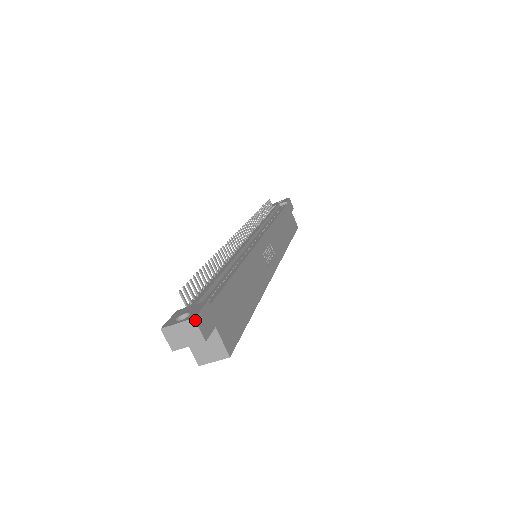
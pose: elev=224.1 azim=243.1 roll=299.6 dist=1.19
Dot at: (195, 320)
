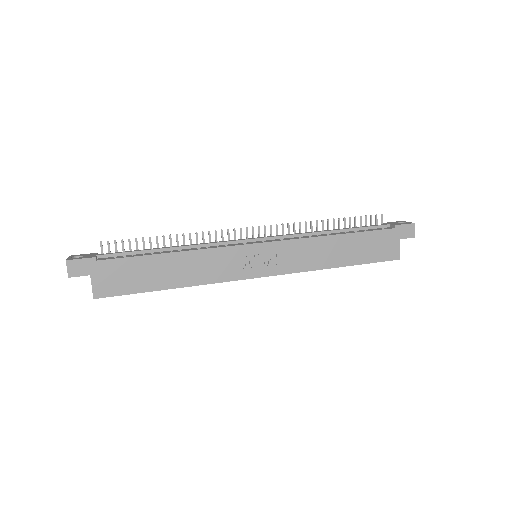
Dot at: (66, 262)
